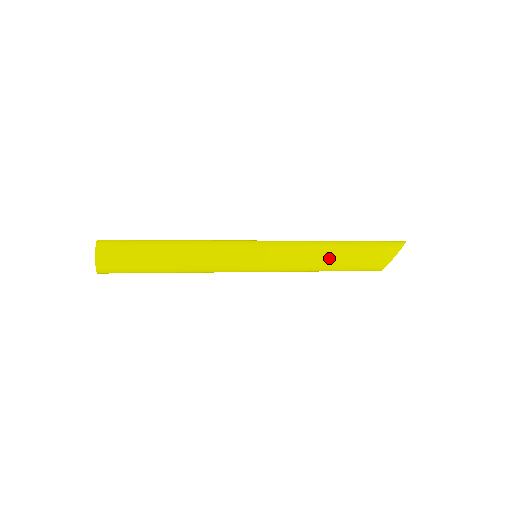
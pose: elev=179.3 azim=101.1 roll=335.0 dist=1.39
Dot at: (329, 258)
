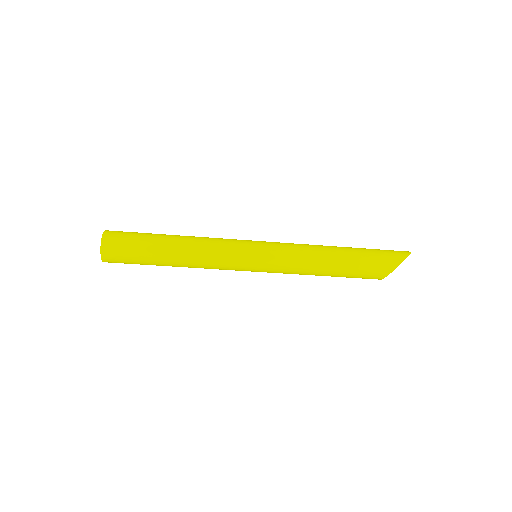
Dot at: (327, 265)
